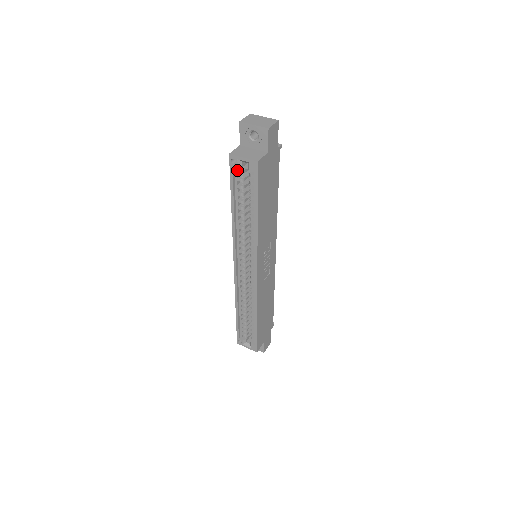
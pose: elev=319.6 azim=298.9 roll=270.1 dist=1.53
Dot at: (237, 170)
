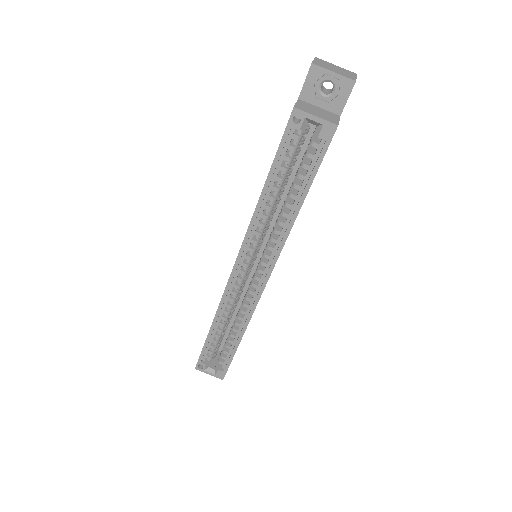
Dot at: (294, 133)
